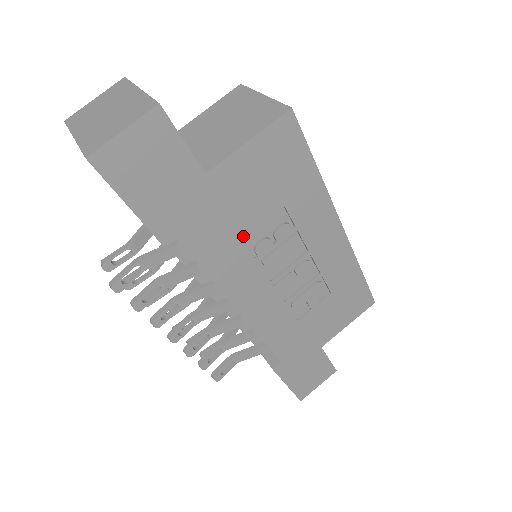
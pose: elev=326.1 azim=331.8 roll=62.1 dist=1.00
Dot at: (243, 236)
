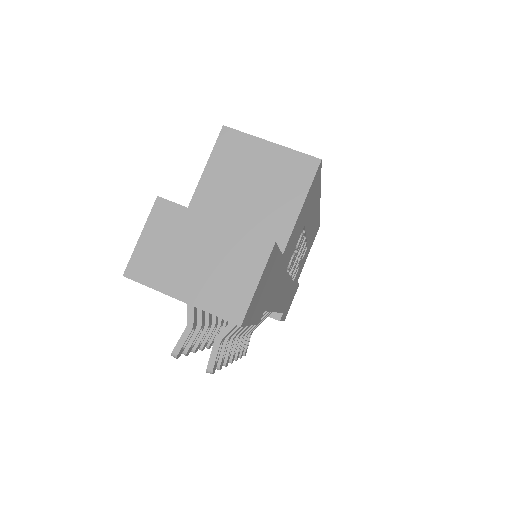
Dot at: occluded
